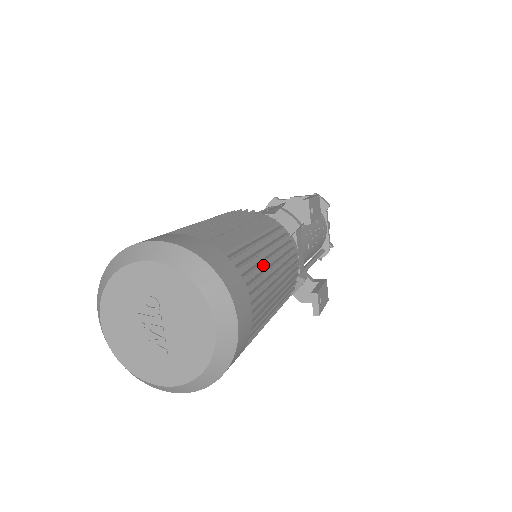
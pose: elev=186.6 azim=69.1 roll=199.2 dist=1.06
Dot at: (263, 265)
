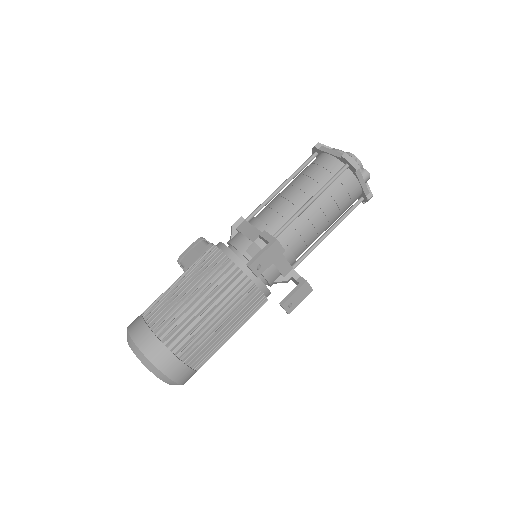
Dot at: (206, 328)
